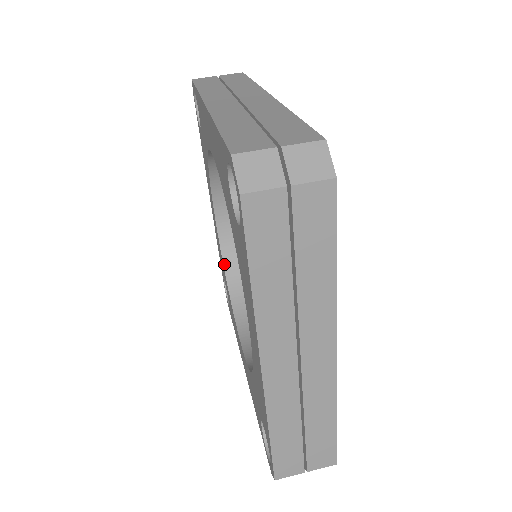
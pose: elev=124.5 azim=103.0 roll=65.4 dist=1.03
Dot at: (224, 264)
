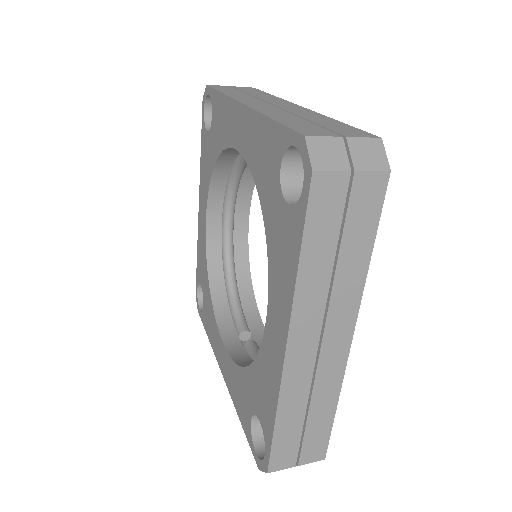
Dot at: (208, 267)
